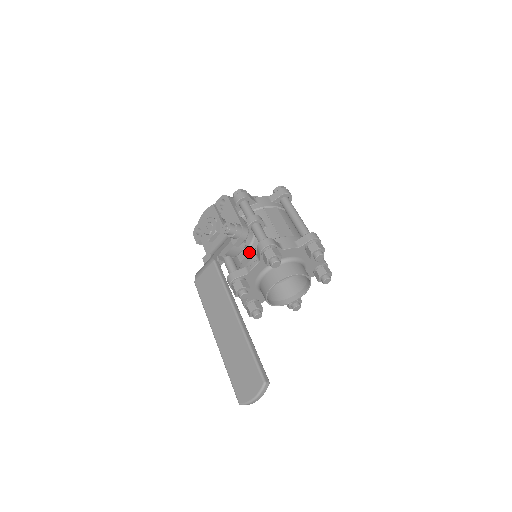
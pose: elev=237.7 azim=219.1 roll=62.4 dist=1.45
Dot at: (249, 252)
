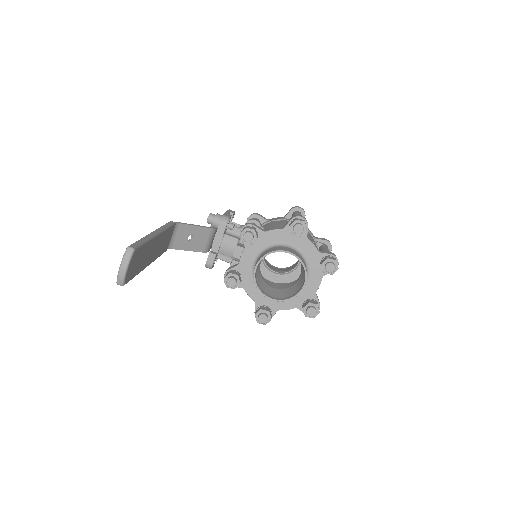
Dot at: (240, 246)
